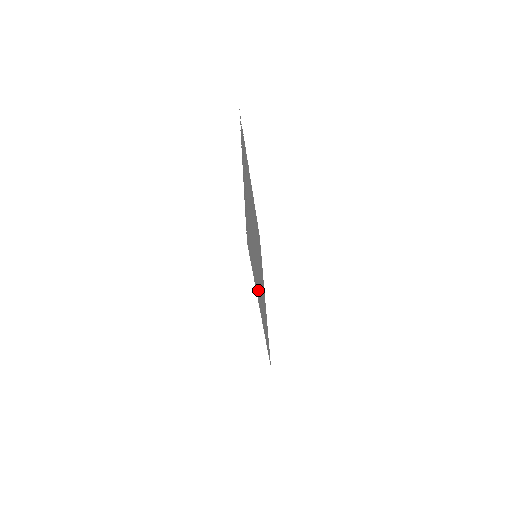
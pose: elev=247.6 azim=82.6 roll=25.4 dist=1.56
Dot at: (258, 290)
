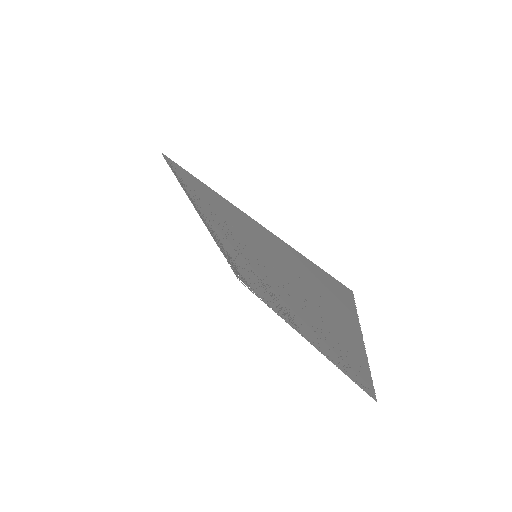
Dot at: (237, 221)
